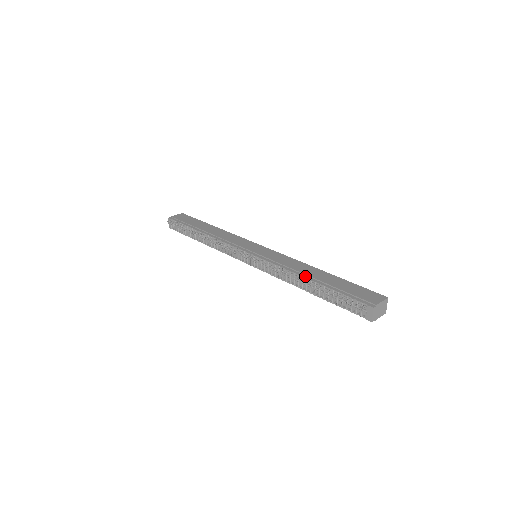
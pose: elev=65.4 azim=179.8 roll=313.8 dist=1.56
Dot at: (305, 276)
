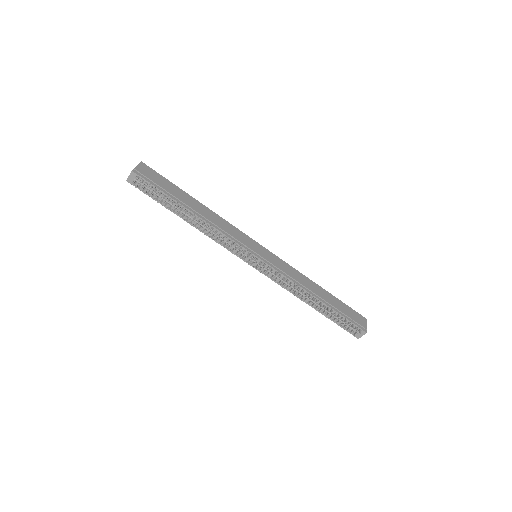
Dot at: (314, 295)
